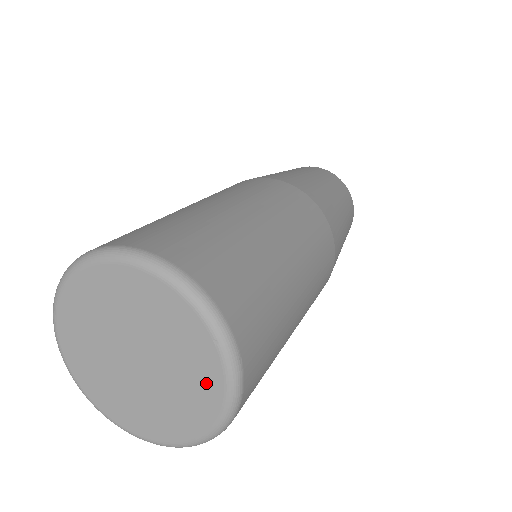
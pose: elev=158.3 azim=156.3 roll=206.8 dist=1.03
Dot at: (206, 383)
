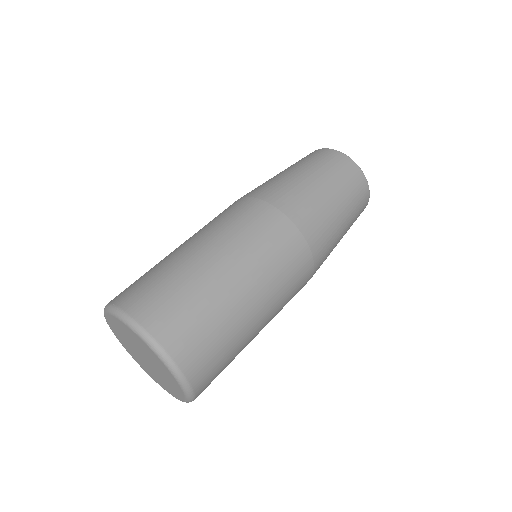
Dot at: (171, 391)
